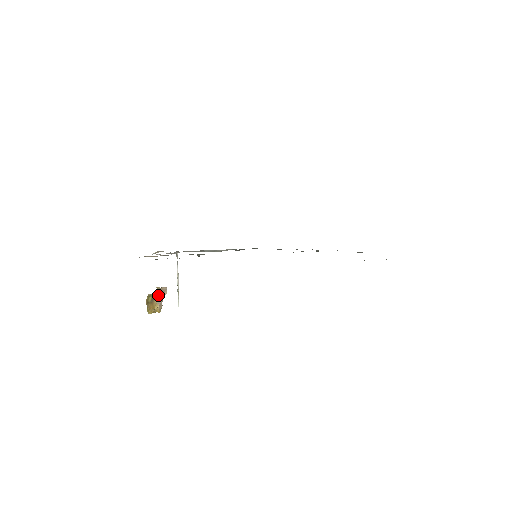
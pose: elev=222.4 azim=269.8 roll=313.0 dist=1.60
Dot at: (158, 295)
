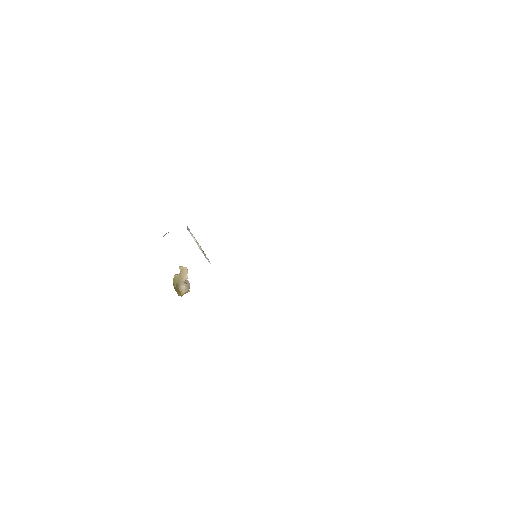
Dot at: (180, 284)
